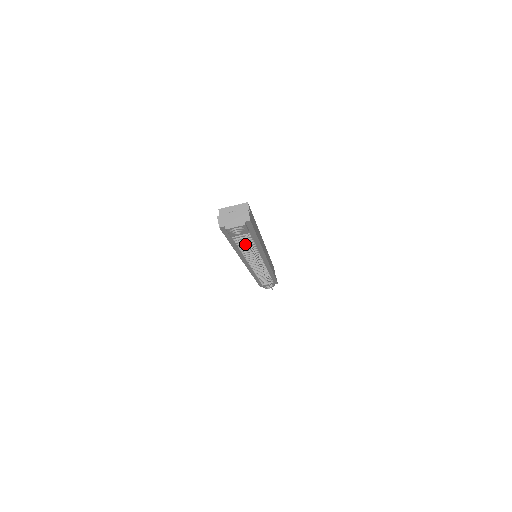
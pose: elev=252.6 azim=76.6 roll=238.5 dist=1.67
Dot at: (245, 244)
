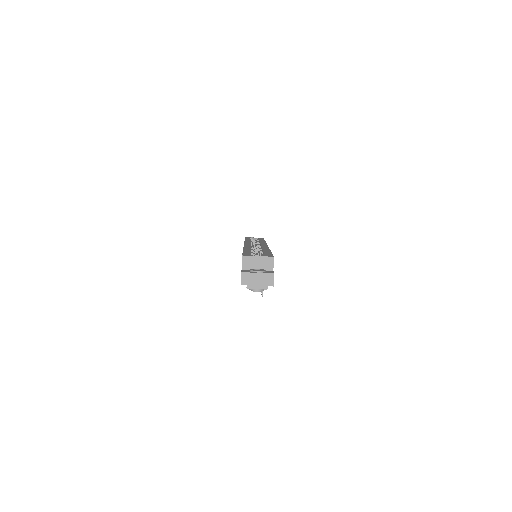
Dot at: occluded
